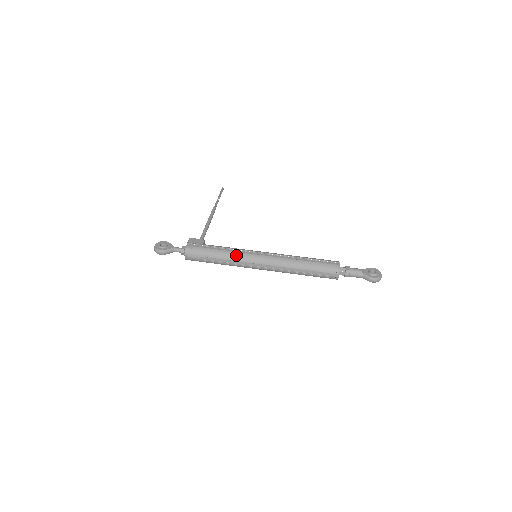
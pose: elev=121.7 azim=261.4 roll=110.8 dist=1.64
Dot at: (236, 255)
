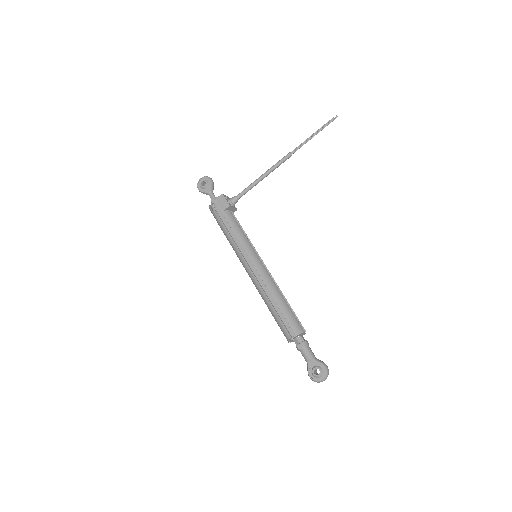
Dot at: (233, 246)
